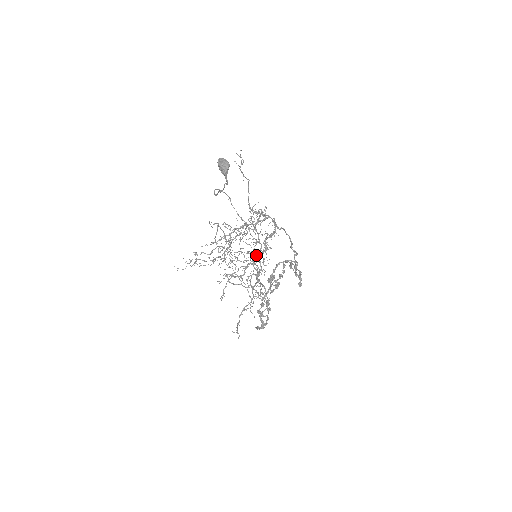
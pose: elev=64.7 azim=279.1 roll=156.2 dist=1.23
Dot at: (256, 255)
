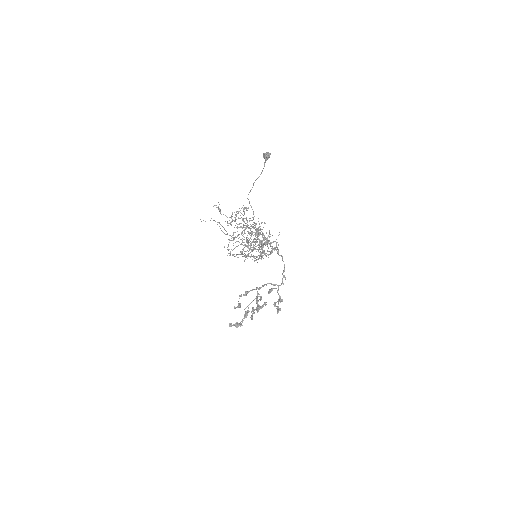
Dot at: occluded
